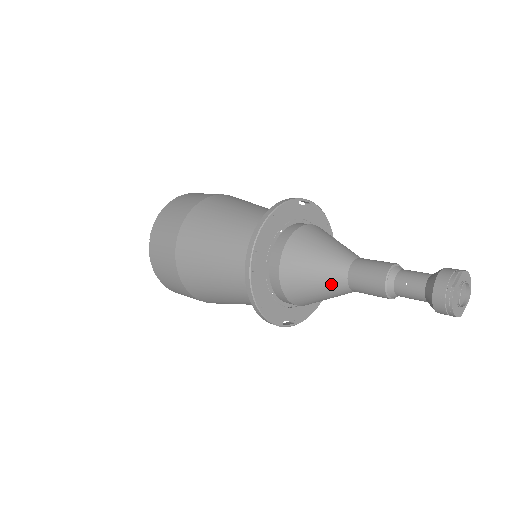
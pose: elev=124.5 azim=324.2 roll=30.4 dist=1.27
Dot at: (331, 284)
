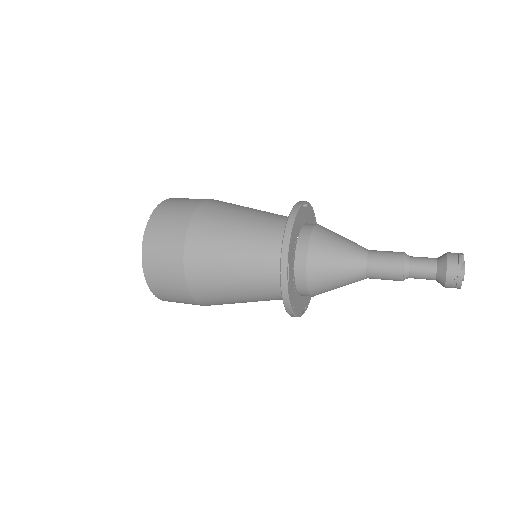
Dot at: (352, 277)
